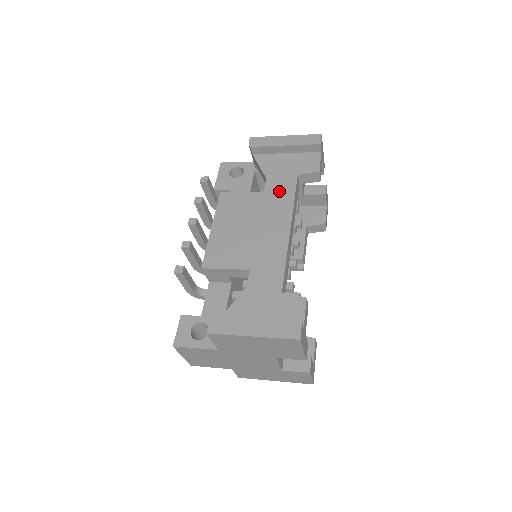
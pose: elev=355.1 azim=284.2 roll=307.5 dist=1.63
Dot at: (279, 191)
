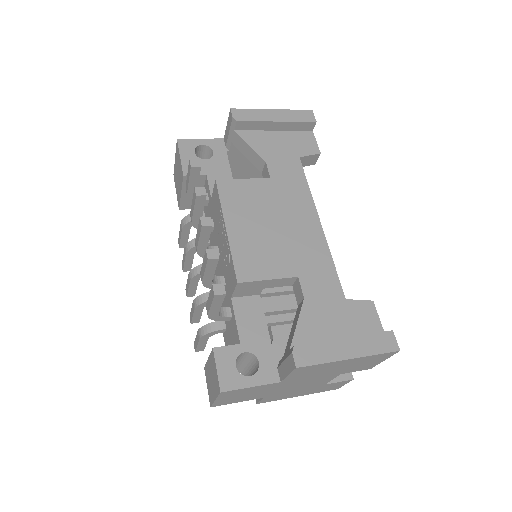
Dot at: (288, 177)
